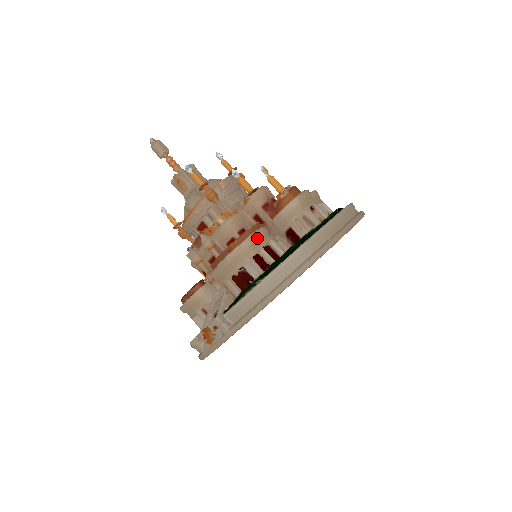
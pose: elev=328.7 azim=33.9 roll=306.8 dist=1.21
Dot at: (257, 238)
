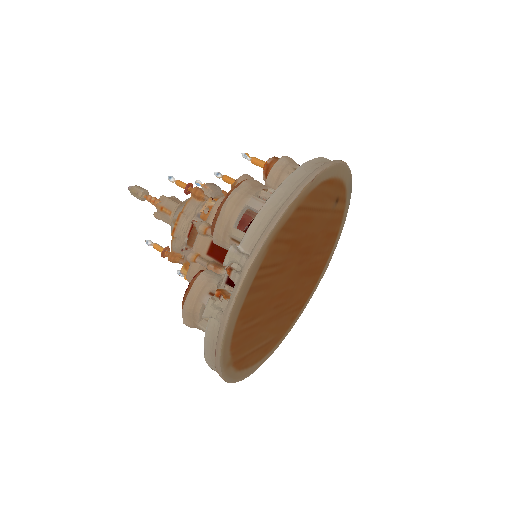
Dot at: (254, 182)
